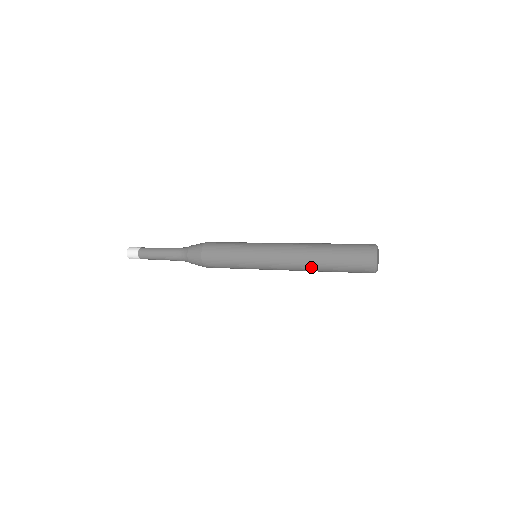
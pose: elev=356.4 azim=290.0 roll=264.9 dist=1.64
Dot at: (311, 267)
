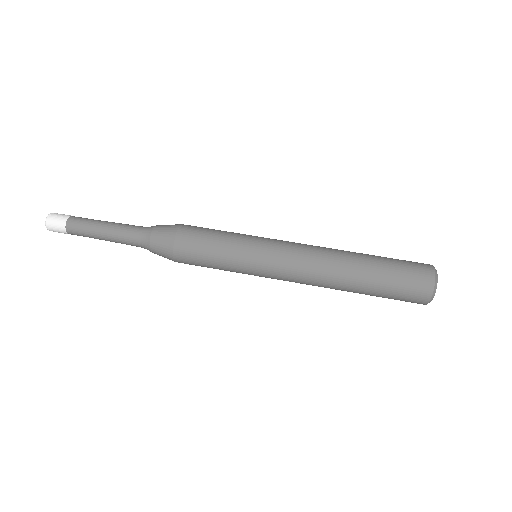
Dot at: occluded
